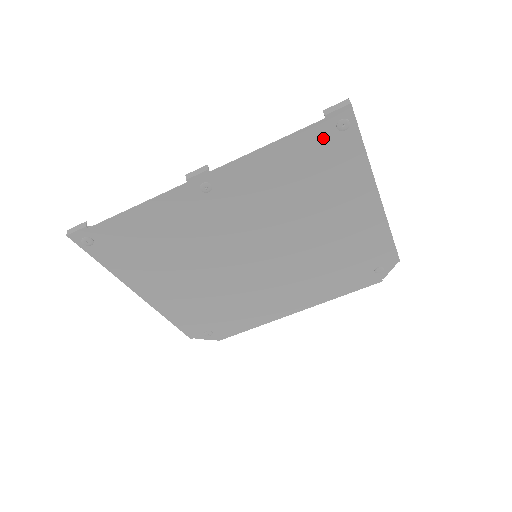
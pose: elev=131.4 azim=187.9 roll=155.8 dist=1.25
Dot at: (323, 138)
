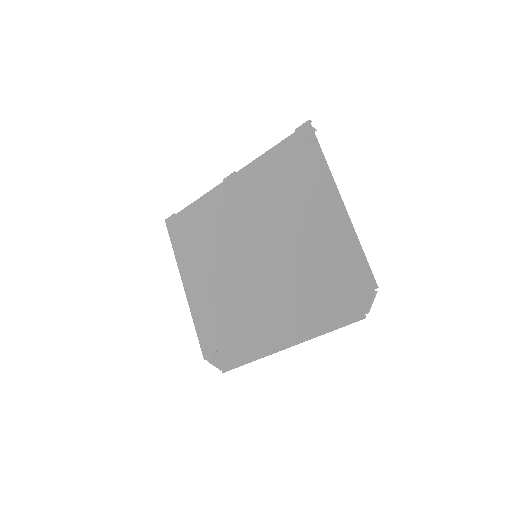
Dot at: (295, 146)
